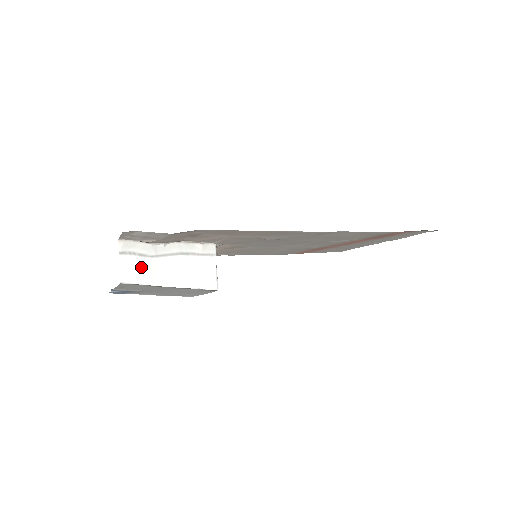
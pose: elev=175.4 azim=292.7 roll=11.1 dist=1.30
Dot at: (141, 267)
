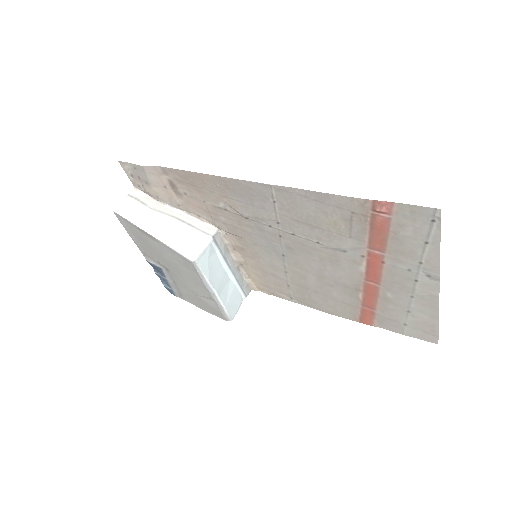
Dot at: (136, 210)
